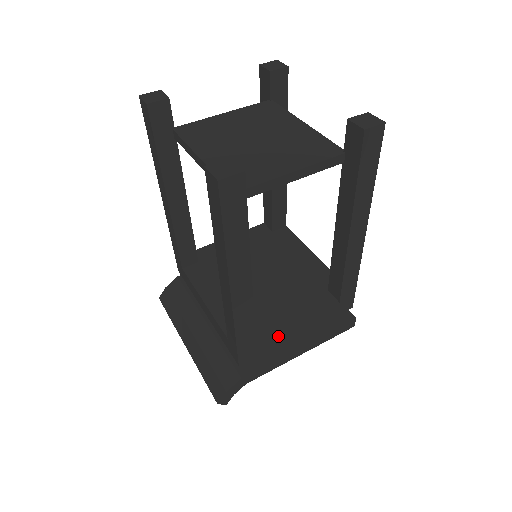
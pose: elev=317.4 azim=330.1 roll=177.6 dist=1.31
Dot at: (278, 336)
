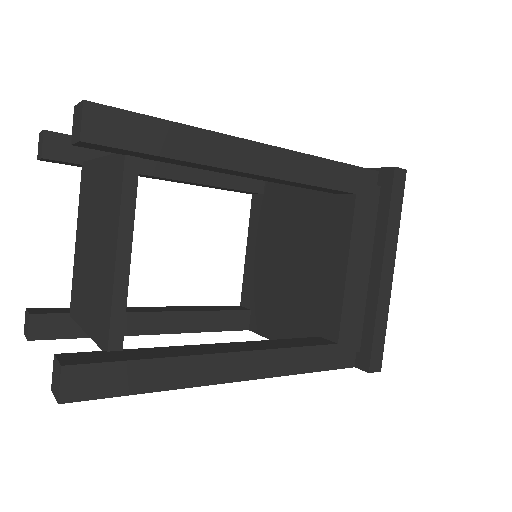
Dot at: occluded
